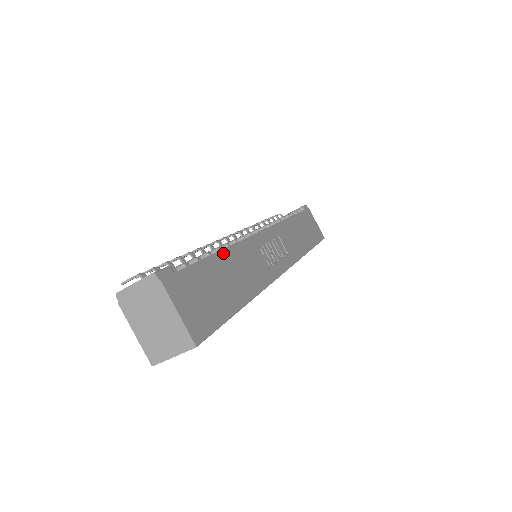
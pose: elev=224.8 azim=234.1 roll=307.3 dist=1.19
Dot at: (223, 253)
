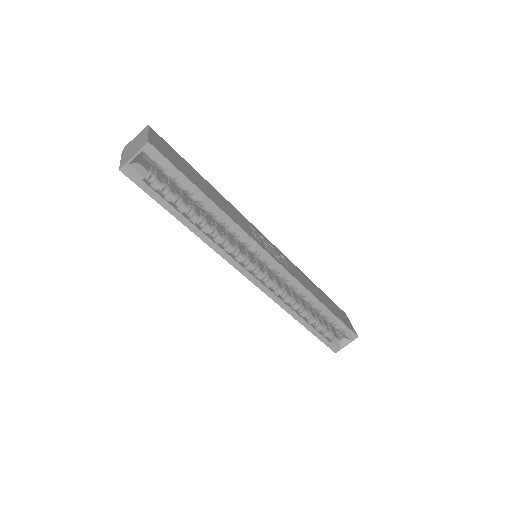
Dot at: (211, 185)
